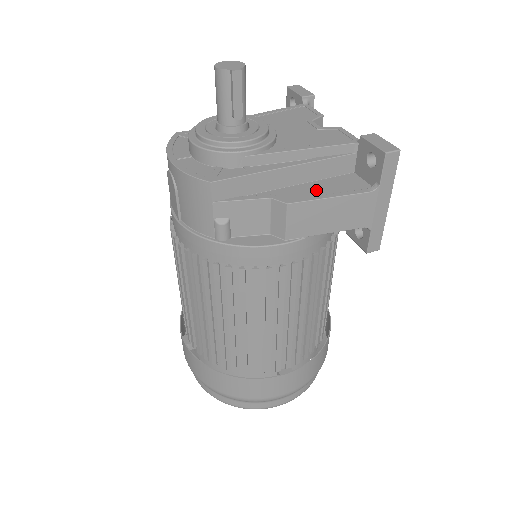
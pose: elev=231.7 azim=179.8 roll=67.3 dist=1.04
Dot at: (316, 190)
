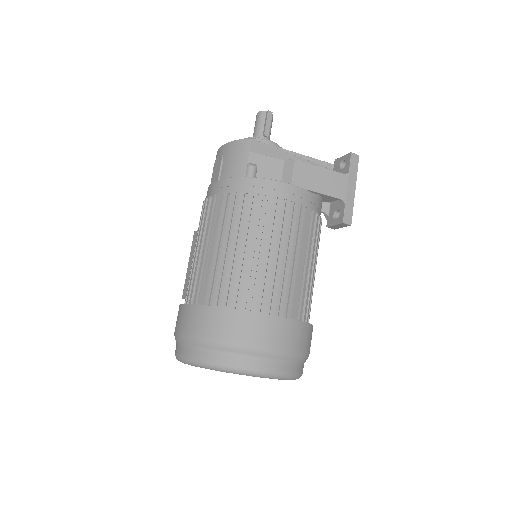
Dot at: occluded
